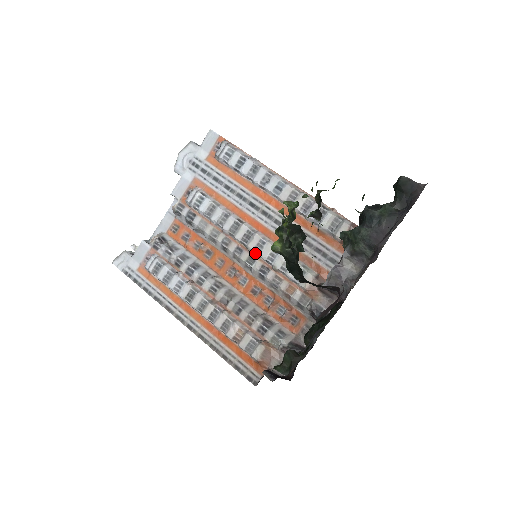
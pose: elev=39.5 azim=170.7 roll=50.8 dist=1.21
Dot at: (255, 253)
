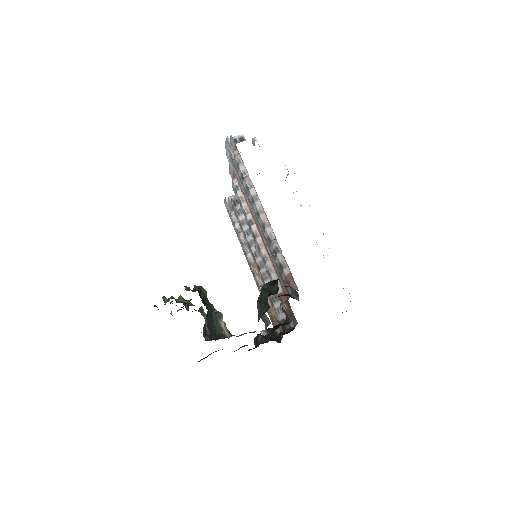
Dot at: occluded
